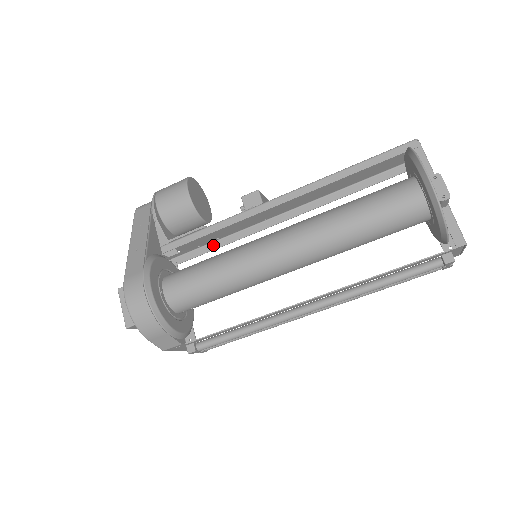
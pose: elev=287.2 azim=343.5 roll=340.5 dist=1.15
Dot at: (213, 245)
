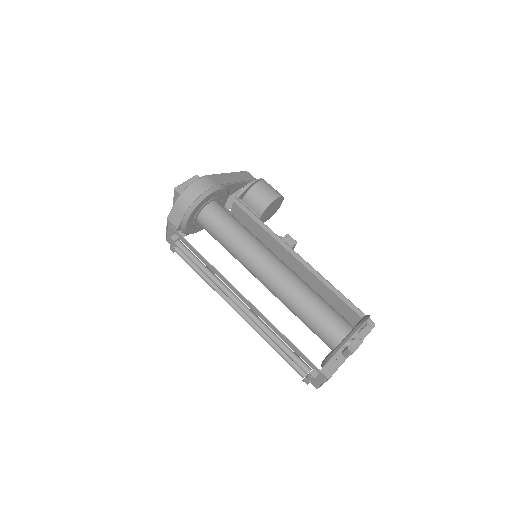
Dot at: occluded
